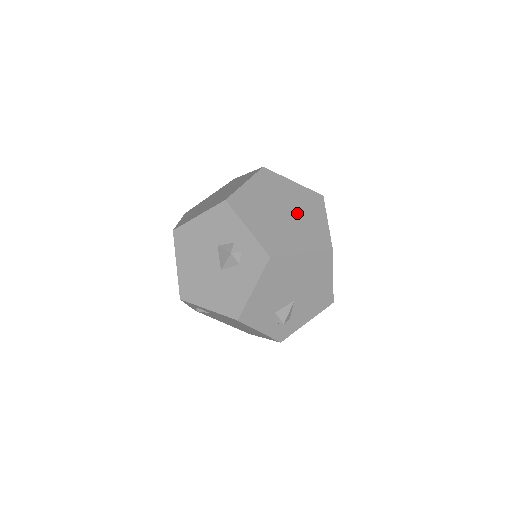
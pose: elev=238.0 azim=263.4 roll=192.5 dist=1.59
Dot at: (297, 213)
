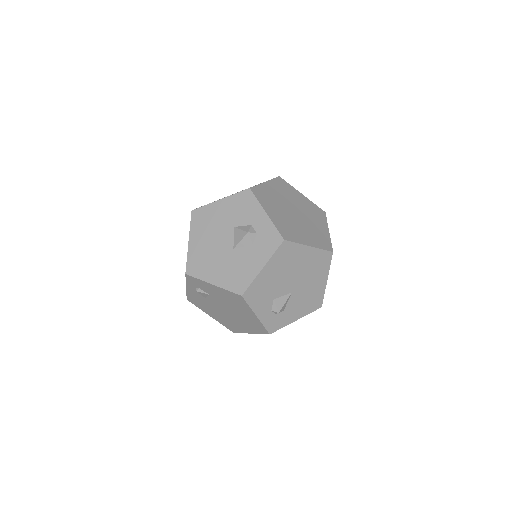
Dot at: (305, 217)
